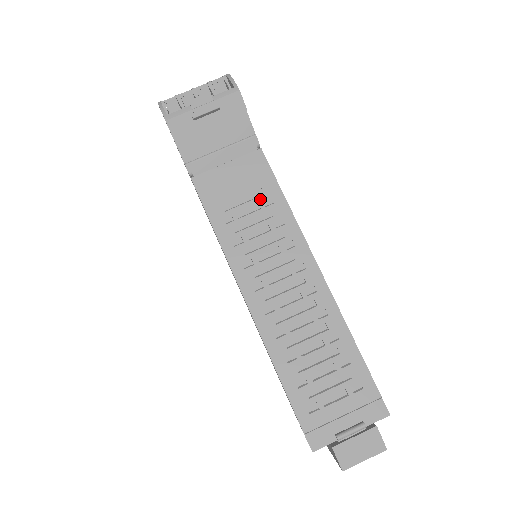
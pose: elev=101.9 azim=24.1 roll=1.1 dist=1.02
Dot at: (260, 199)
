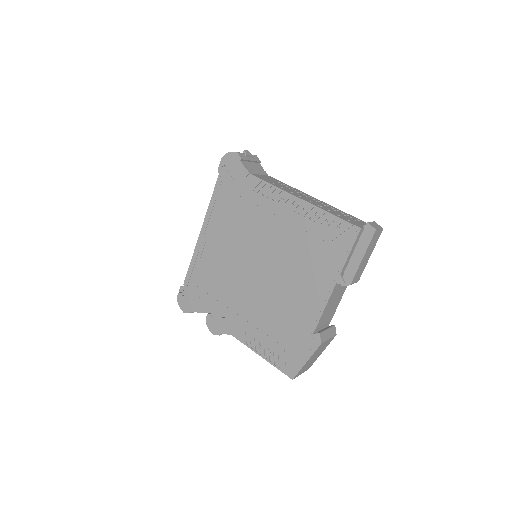
Dot at: (280, 183)
